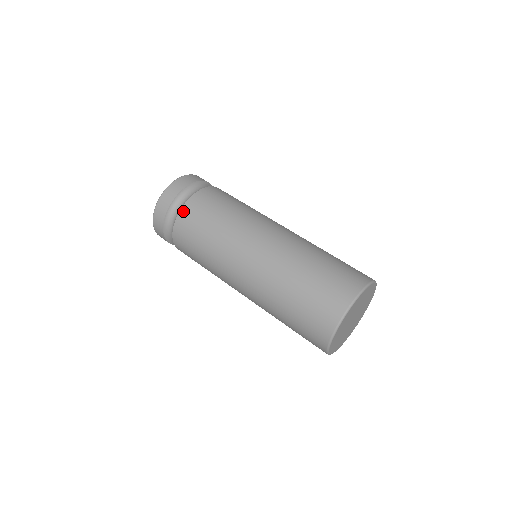
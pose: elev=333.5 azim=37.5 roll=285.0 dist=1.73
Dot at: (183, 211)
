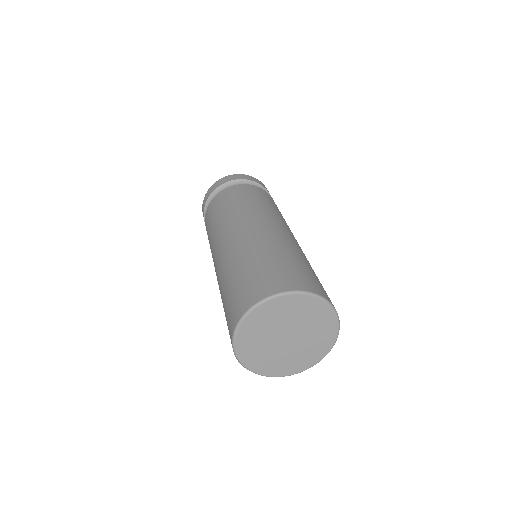
Dot at: (213, 200)
